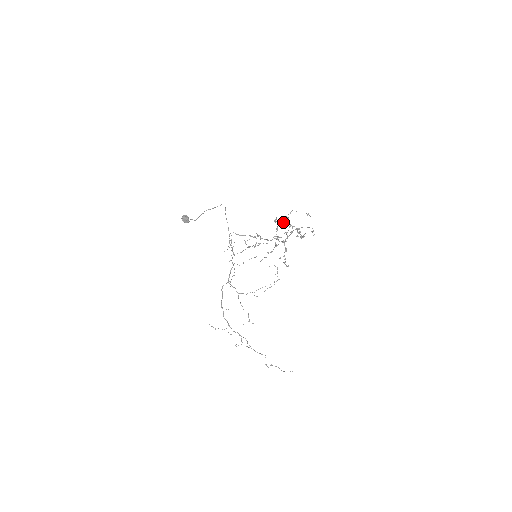
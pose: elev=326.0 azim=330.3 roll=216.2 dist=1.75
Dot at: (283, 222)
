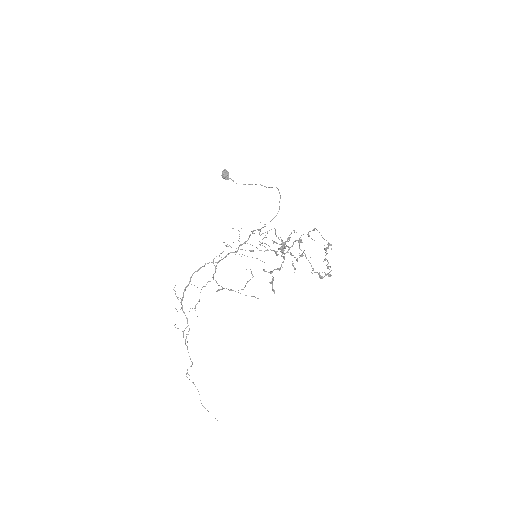
Dot at: occluded
